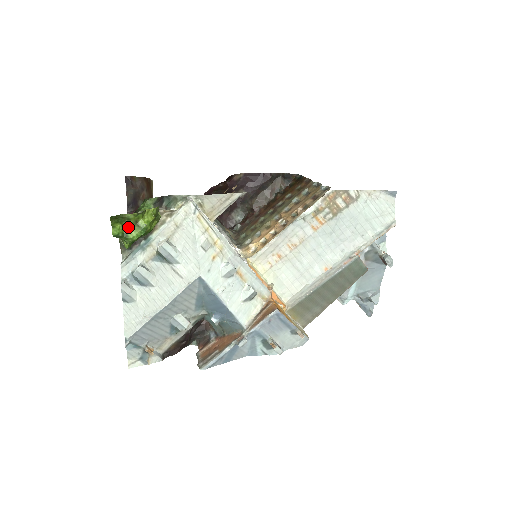
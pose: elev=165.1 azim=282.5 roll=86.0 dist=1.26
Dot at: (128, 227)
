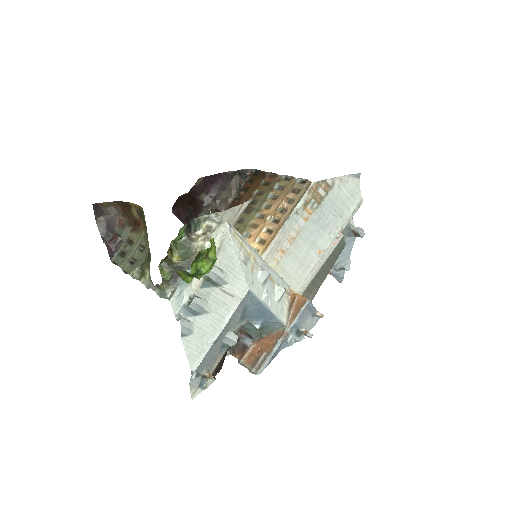
Dot at: (200, 263)
